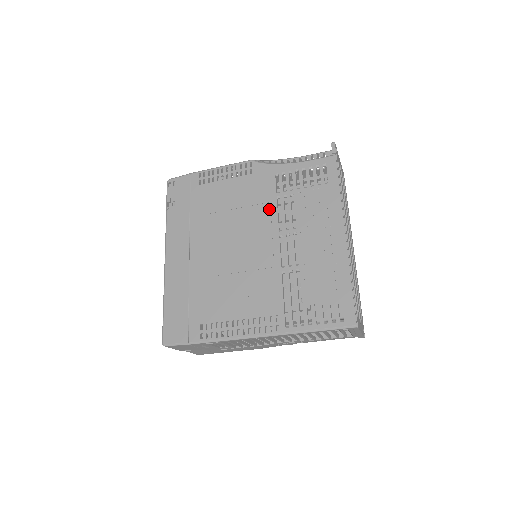
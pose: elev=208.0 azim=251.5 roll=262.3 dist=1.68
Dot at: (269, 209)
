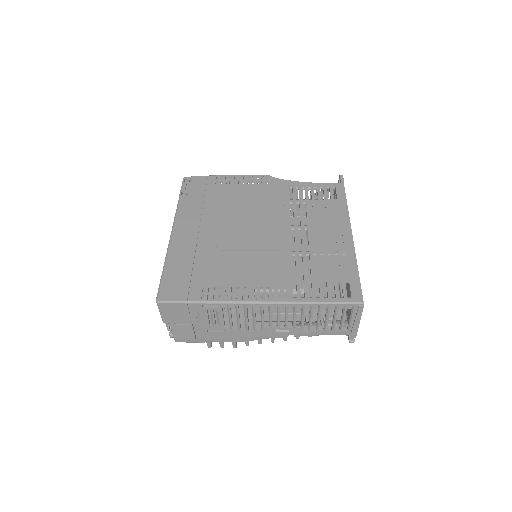
Dot at: (282, 209)
